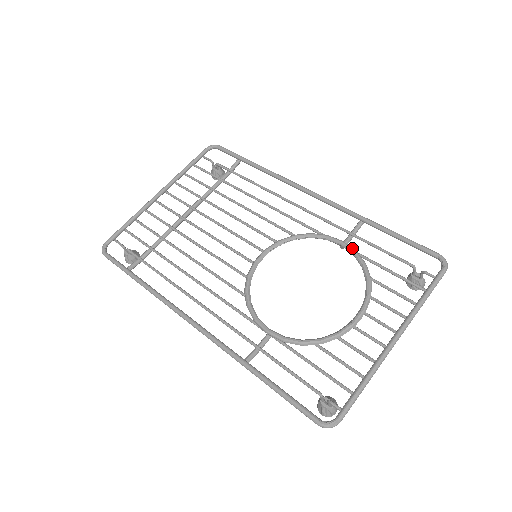
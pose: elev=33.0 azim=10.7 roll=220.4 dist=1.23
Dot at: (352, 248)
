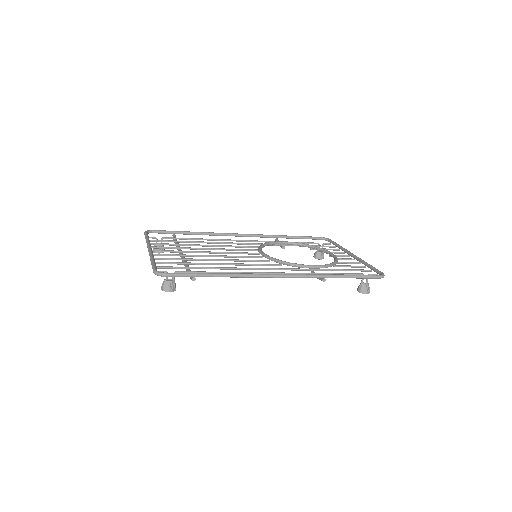
Dot at: (292, 242)
